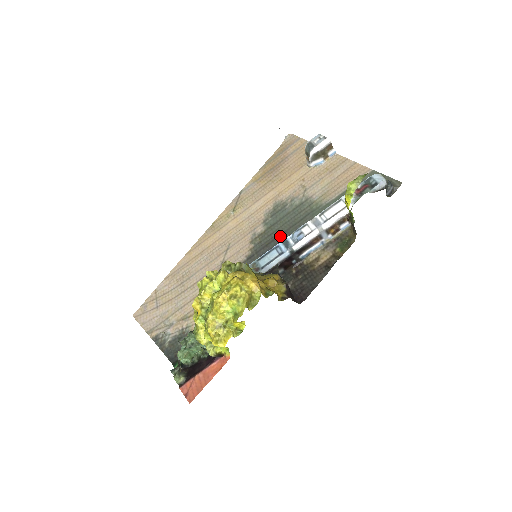
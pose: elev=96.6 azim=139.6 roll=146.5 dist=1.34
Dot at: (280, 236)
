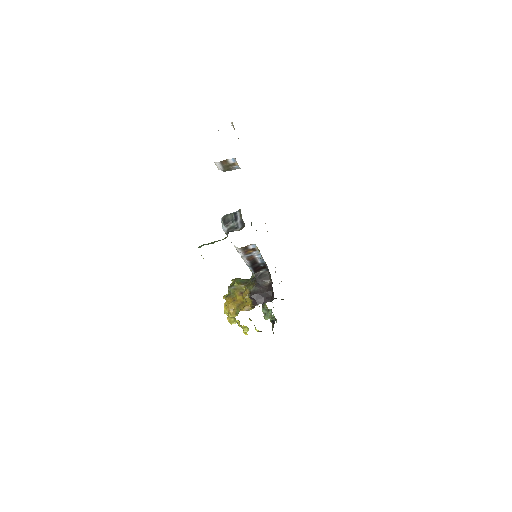
Dot at: occluded
